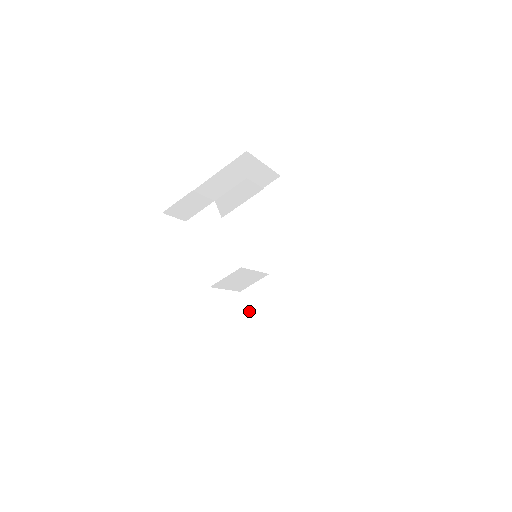
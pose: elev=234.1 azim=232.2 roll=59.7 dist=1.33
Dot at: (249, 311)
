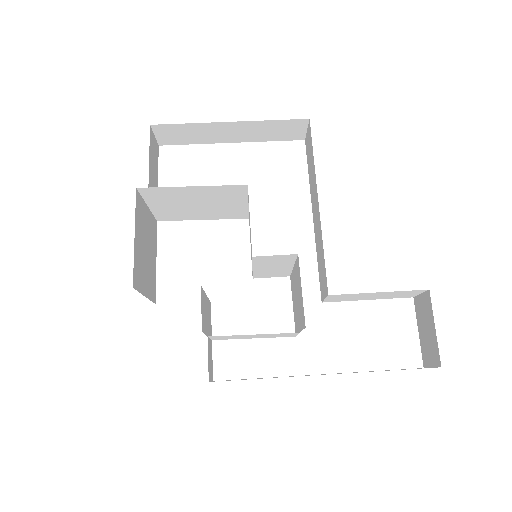
Dot at: (329, 300)
